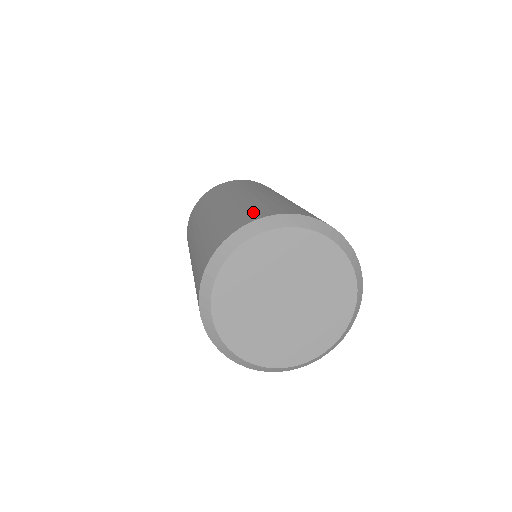
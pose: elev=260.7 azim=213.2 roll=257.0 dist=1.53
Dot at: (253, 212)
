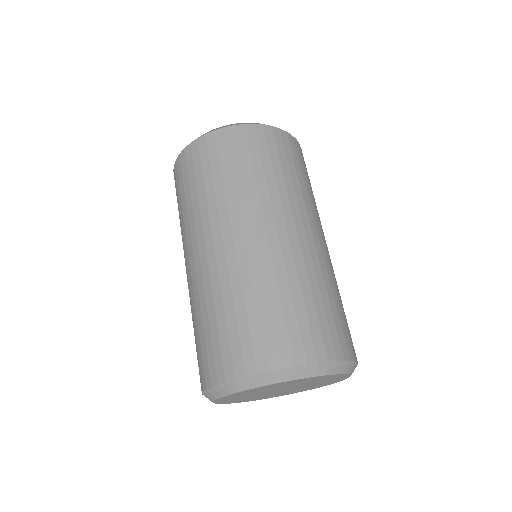
Dot at: (234, 344)
